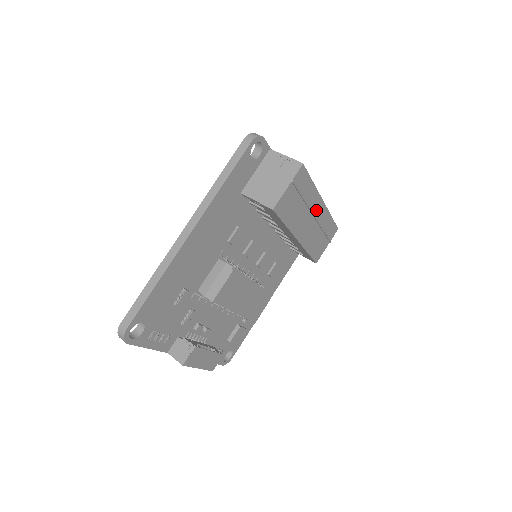
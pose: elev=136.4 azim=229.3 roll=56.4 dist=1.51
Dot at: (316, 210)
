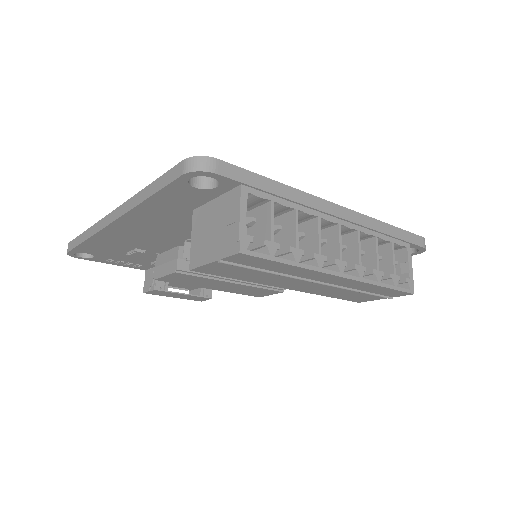
Dot at: (324, 279)
